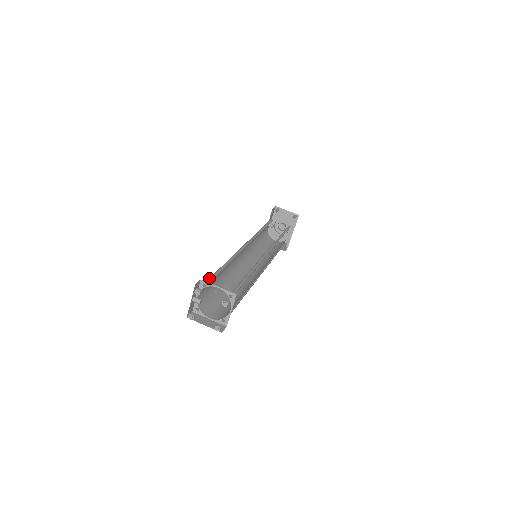
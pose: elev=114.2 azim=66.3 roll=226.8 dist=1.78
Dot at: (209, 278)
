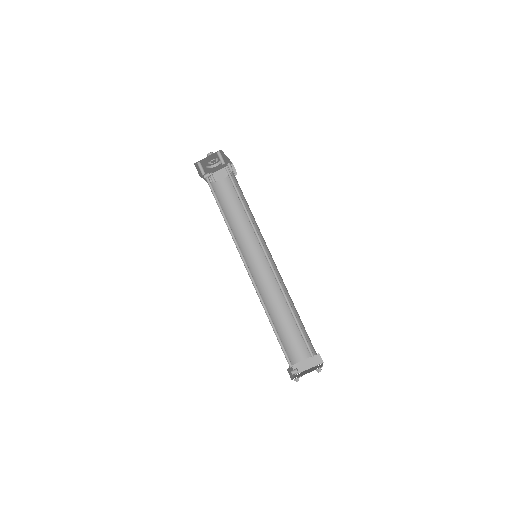
Dot at: occluded
